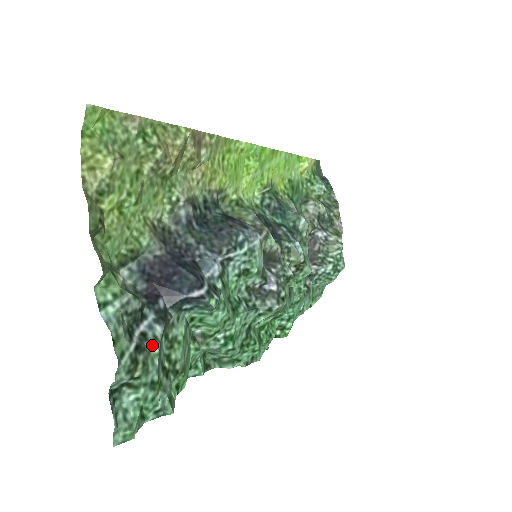
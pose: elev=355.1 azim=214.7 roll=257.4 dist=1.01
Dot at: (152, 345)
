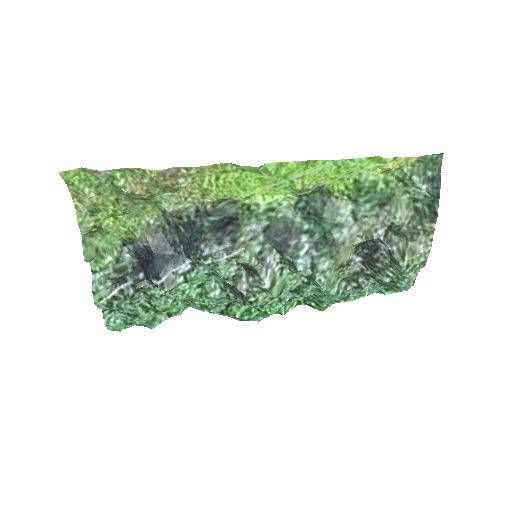
Dot at: (125, 298)
